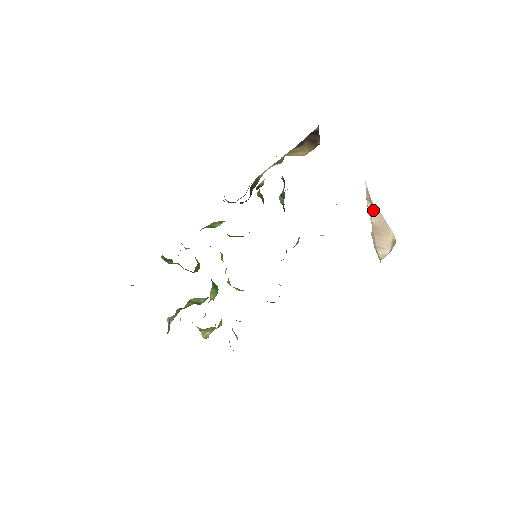
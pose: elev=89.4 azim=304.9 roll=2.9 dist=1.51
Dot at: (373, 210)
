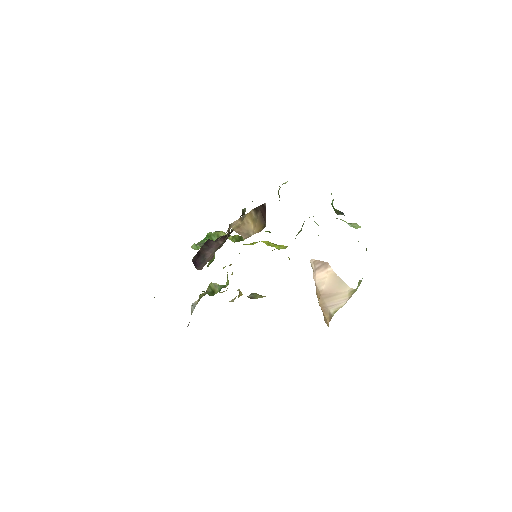
Dot at: (325, 276)
